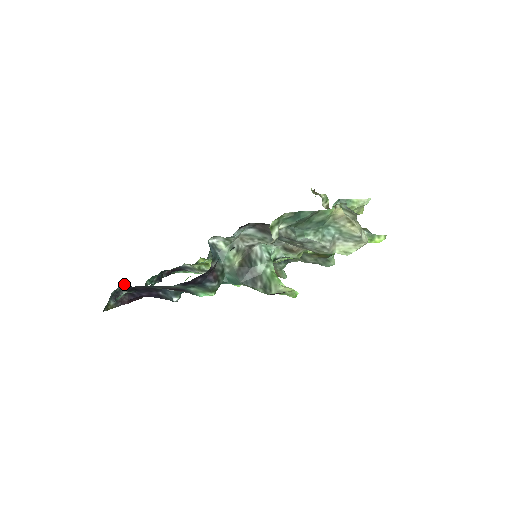
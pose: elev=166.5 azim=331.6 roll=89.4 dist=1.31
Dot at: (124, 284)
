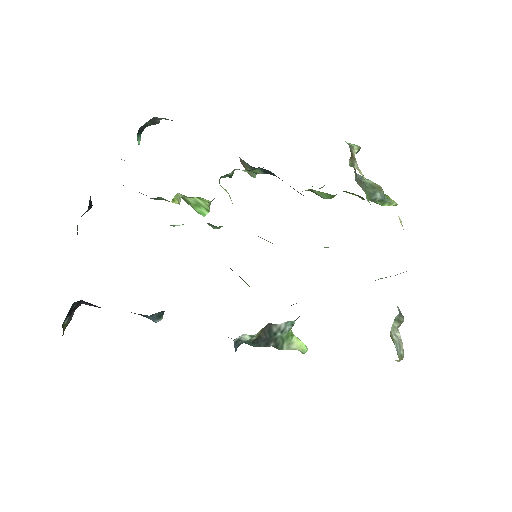
Dot at: occluded
